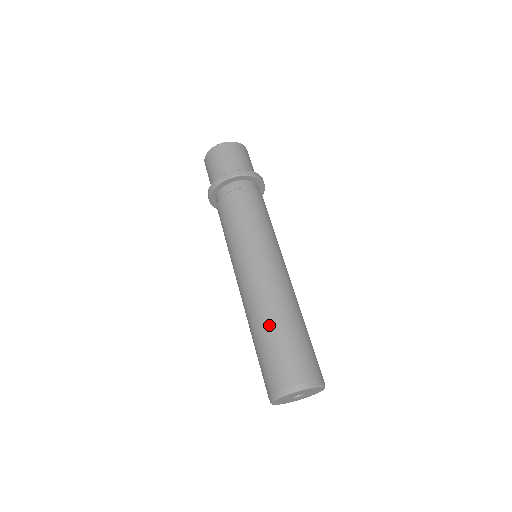
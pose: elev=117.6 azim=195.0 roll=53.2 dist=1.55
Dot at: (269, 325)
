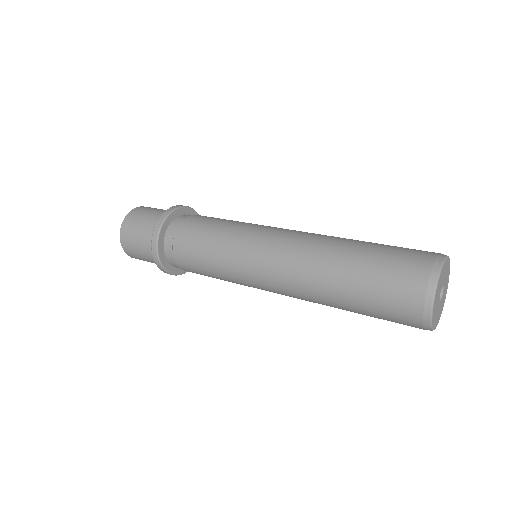
Dot at: (357, 240)
